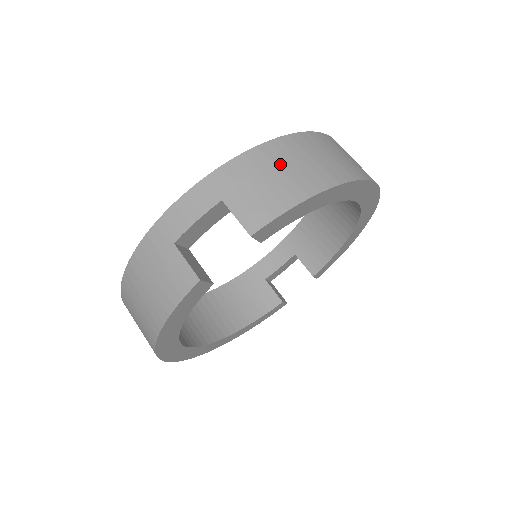
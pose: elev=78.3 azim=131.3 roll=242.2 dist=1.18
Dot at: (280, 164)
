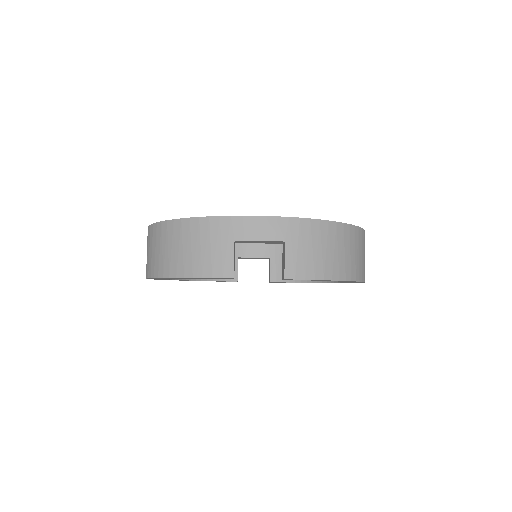
Dot at: (332, 244)
